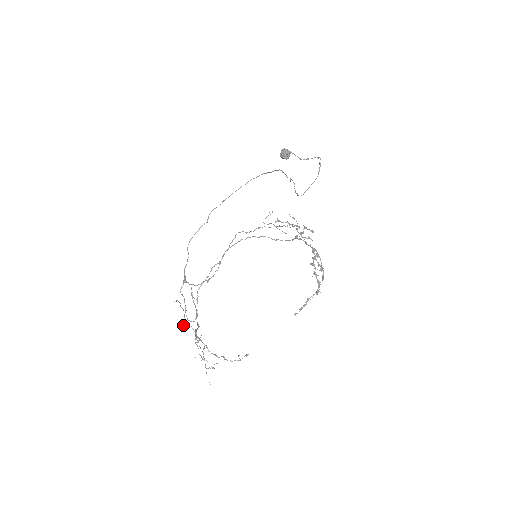
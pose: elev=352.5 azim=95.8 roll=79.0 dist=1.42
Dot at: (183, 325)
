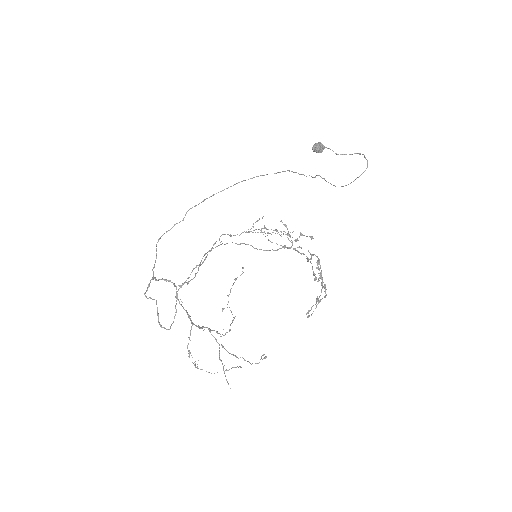
Dot at: (223, 308)
